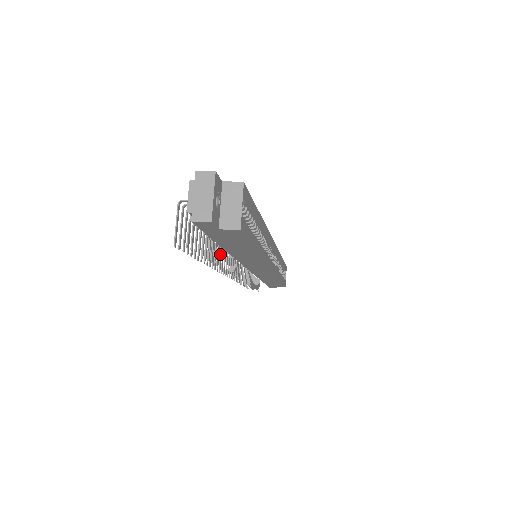
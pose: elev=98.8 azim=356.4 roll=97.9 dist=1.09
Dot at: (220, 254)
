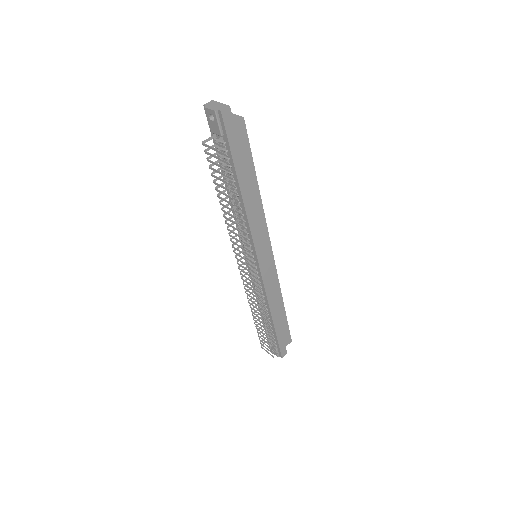
Dot at: (238, 217)
